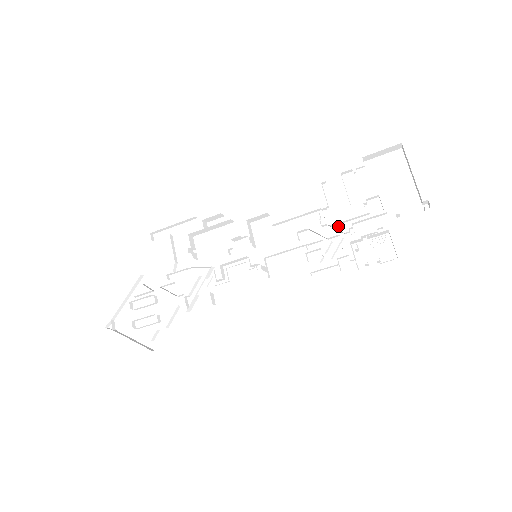
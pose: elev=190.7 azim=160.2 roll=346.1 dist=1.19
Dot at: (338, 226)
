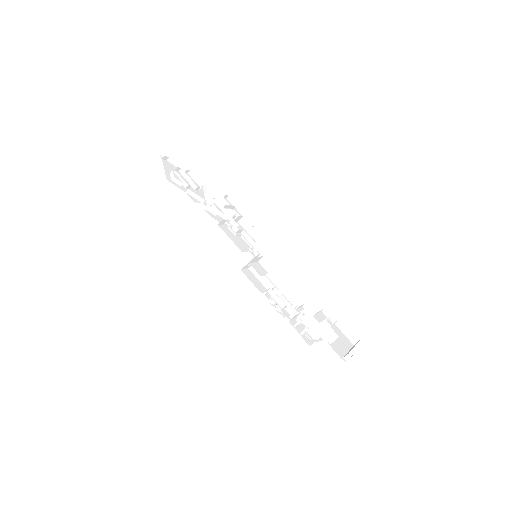
Dot at: occluded
